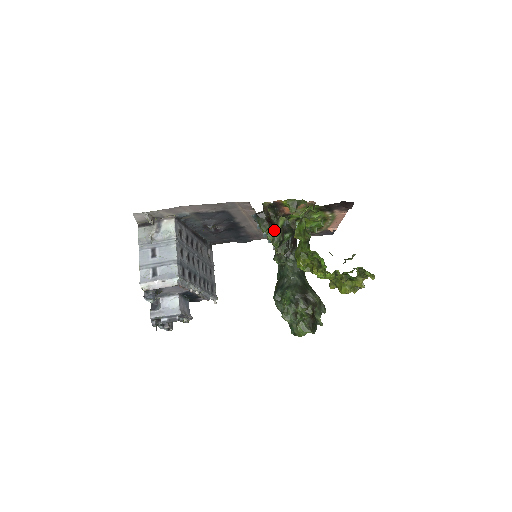
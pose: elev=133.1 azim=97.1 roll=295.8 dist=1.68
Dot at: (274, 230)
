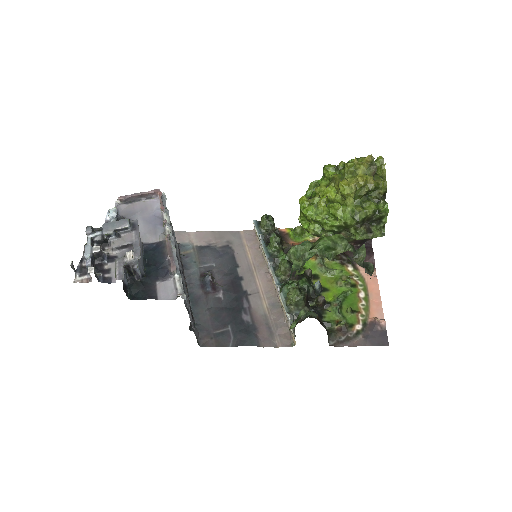
Dot at: occluded
